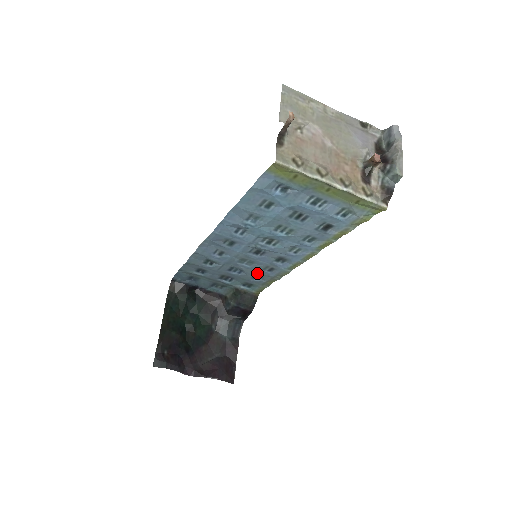
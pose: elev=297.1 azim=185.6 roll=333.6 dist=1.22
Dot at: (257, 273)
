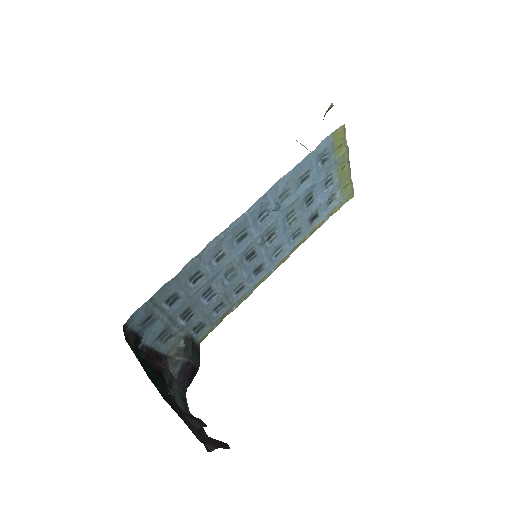
Dot at: (224, 298)
